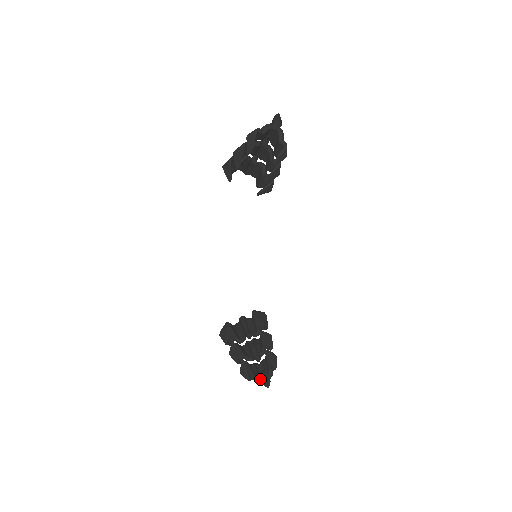
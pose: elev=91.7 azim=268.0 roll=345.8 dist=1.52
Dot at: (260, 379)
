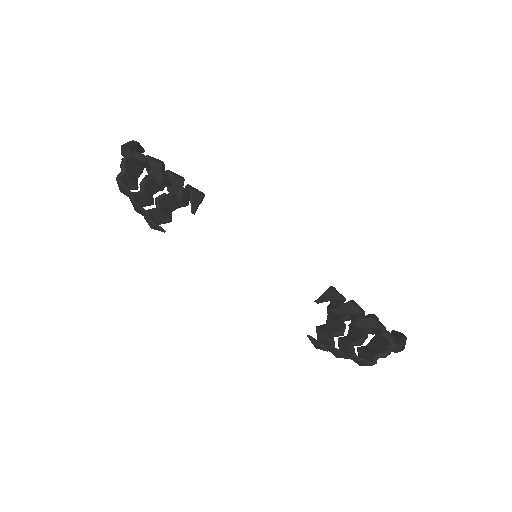
Dot at: (384, 351)
